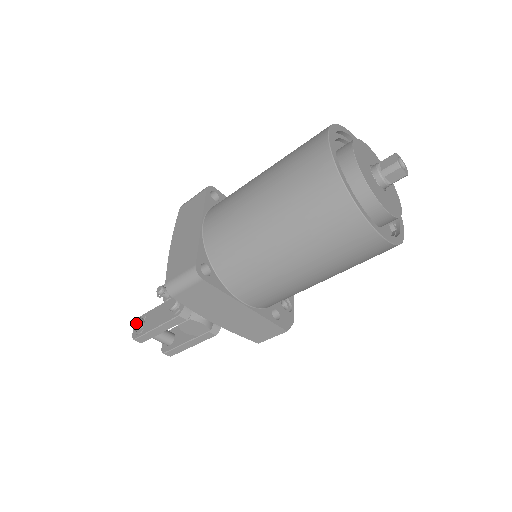
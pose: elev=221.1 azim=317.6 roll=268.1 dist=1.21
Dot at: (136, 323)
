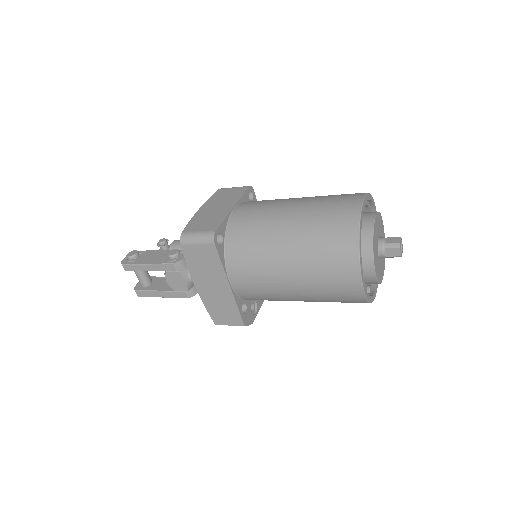
Dot at: (132, 253)
